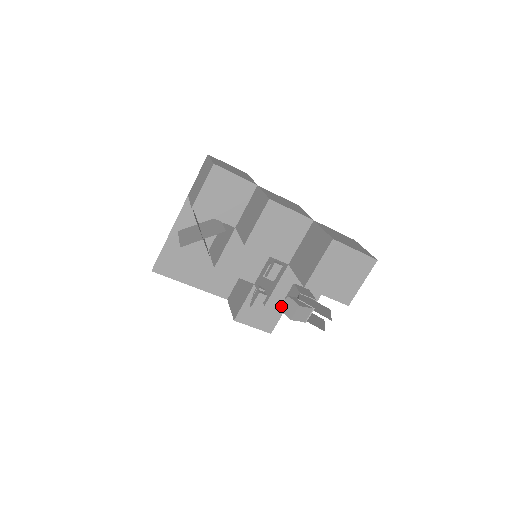
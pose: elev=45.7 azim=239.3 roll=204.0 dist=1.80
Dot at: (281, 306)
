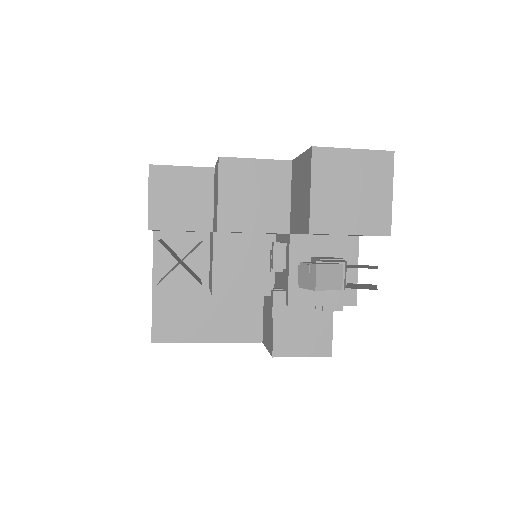
Dot at: occluded
